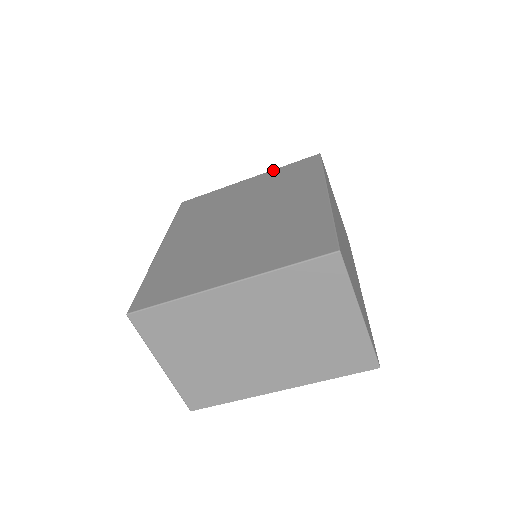
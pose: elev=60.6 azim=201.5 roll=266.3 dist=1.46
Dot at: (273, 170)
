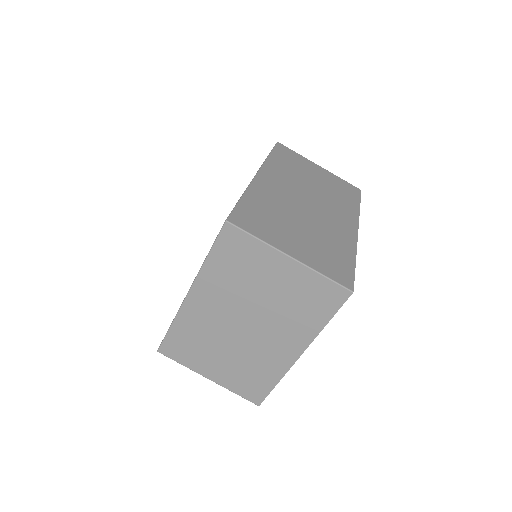
Dot at: occluded
